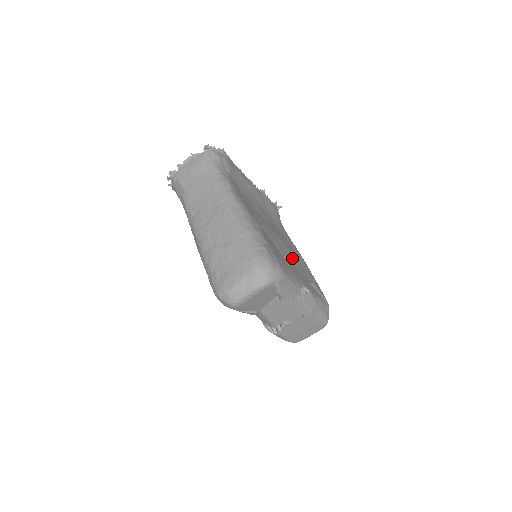
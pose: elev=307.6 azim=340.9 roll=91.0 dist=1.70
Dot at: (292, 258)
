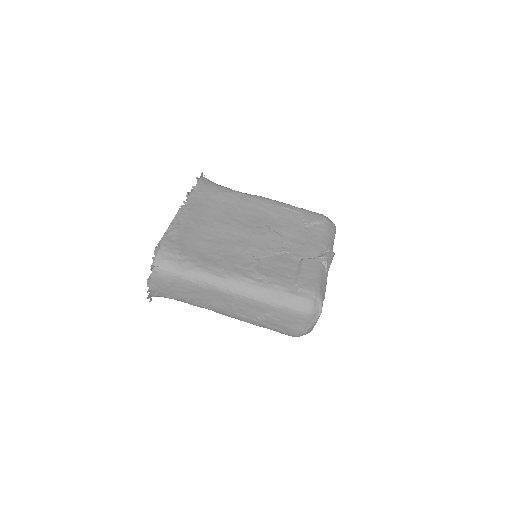
Dot at: (280, 233)
